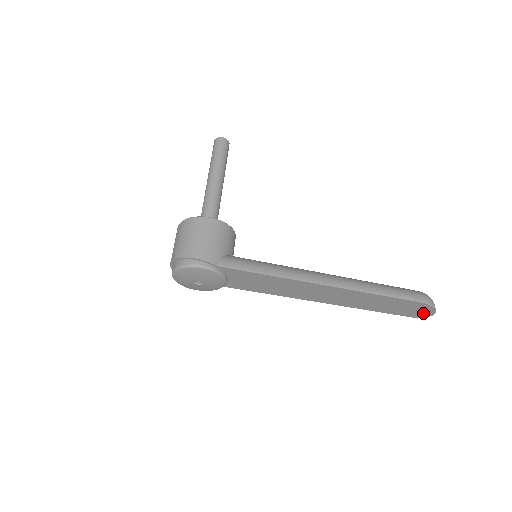
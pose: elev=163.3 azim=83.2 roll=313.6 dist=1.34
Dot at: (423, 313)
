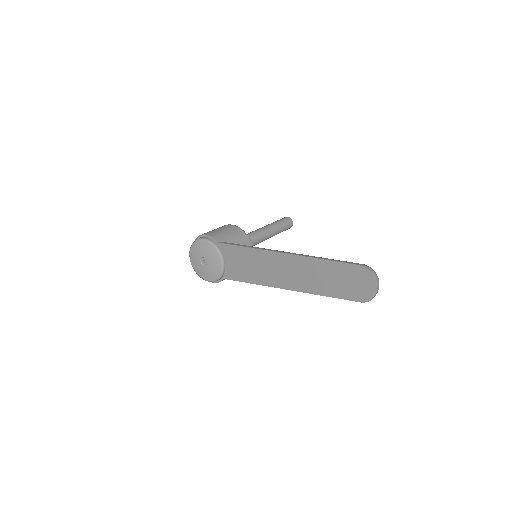
Dot at: (367, 289)
